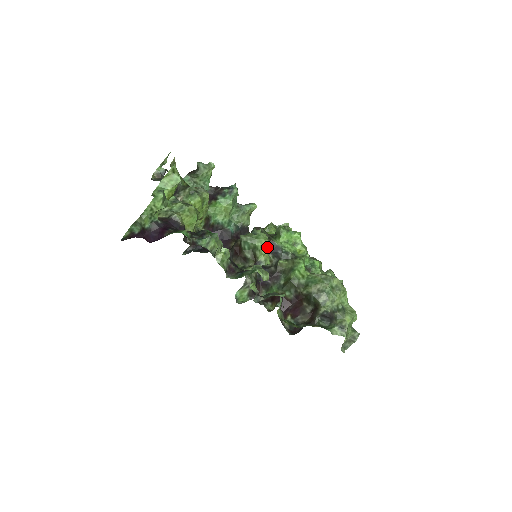
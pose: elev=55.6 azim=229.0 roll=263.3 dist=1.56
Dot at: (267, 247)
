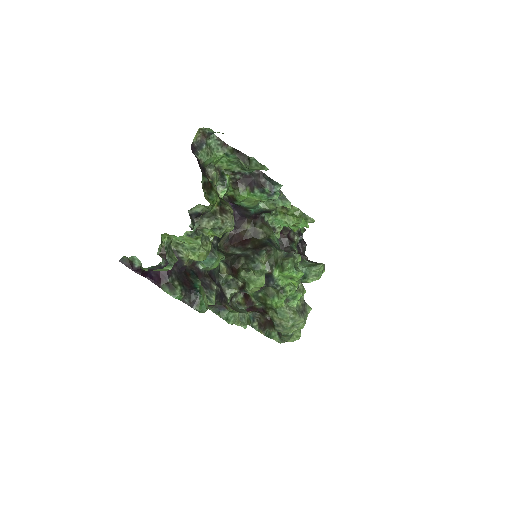
Dot at: (259, 288)
